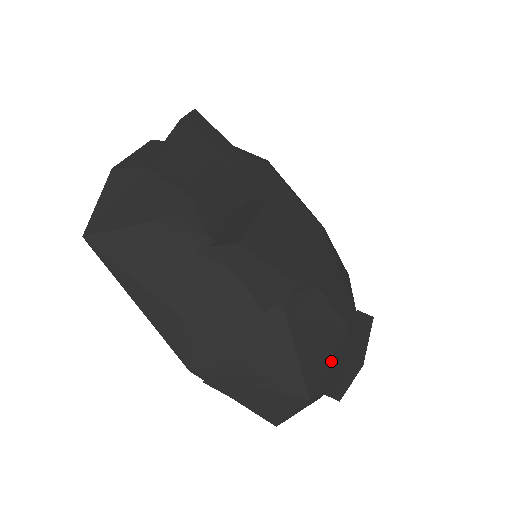
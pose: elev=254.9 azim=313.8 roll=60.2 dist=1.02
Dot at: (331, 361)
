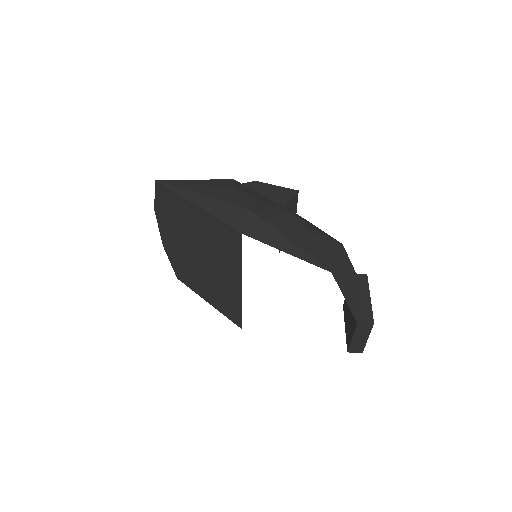
Dot at: occluded
